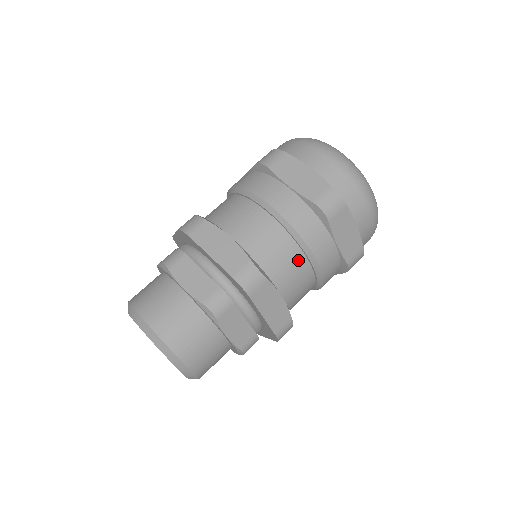
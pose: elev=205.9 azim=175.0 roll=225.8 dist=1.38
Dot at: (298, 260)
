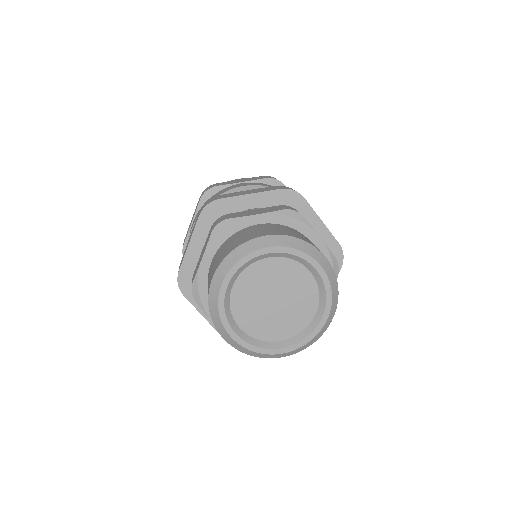
Dot at: occluded
